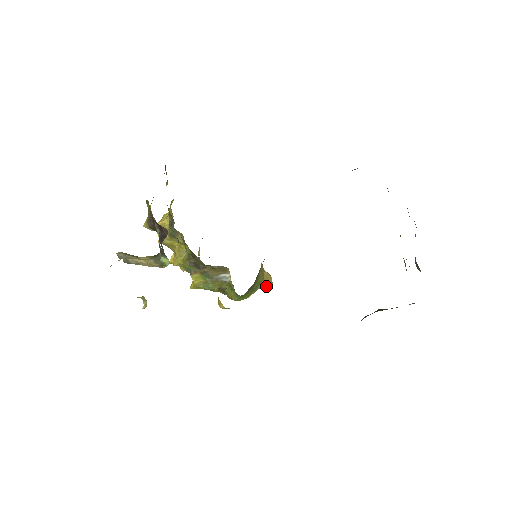
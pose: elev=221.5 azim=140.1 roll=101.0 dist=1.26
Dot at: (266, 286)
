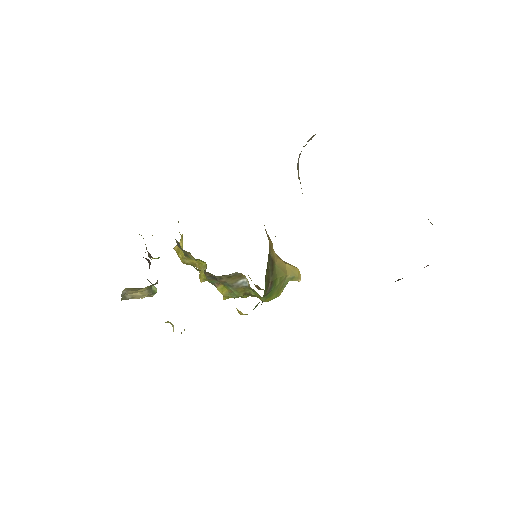
Dot at: (293, 279)
